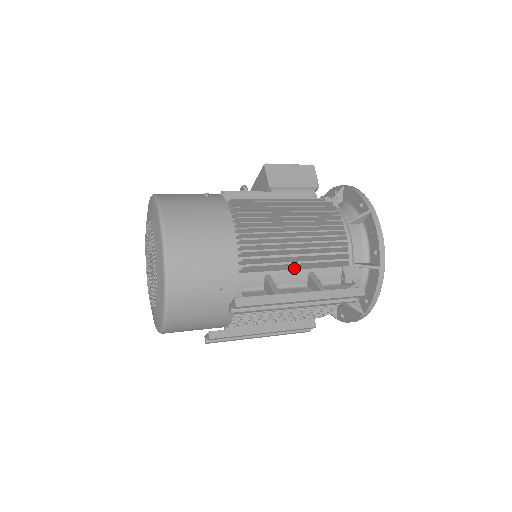
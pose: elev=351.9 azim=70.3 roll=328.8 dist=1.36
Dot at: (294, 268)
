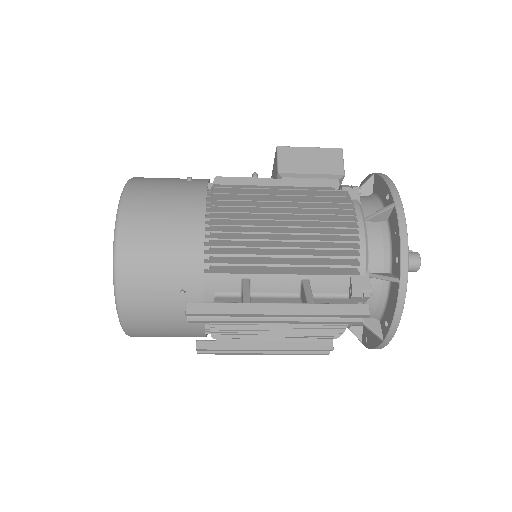
Dot at: (281, 272)
